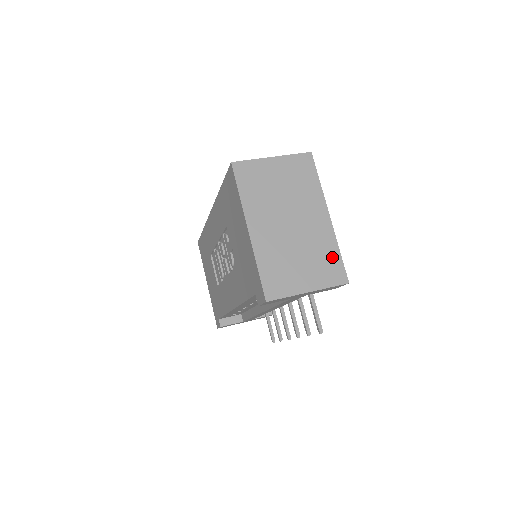
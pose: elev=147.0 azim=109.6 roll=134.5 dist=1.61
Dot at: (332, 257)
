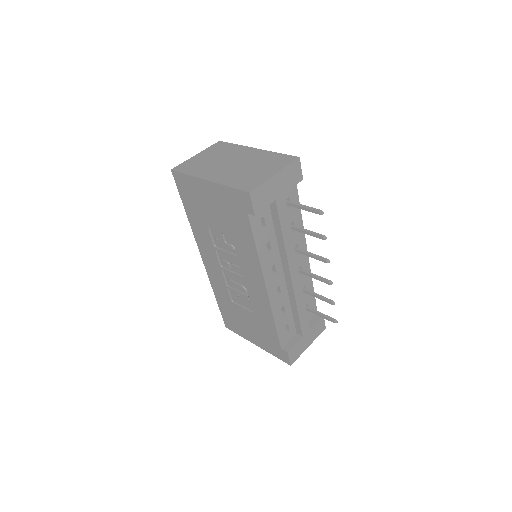
Dot at: (276, 157)
